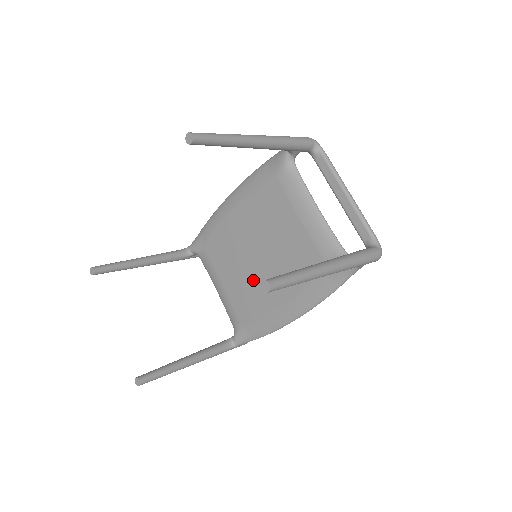
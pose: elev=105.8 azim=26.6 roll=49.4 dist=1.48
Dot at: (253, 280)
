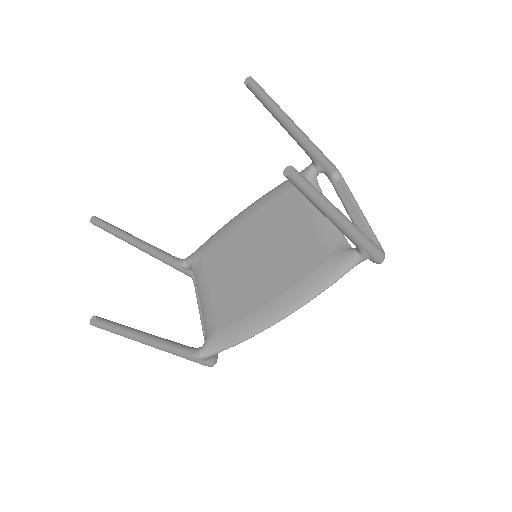
Dot at: (245, 281)
